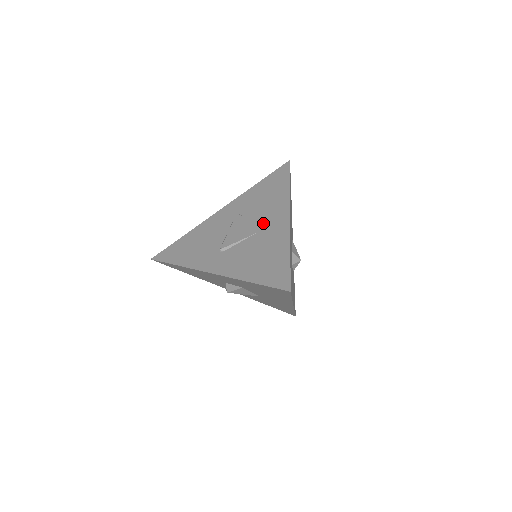
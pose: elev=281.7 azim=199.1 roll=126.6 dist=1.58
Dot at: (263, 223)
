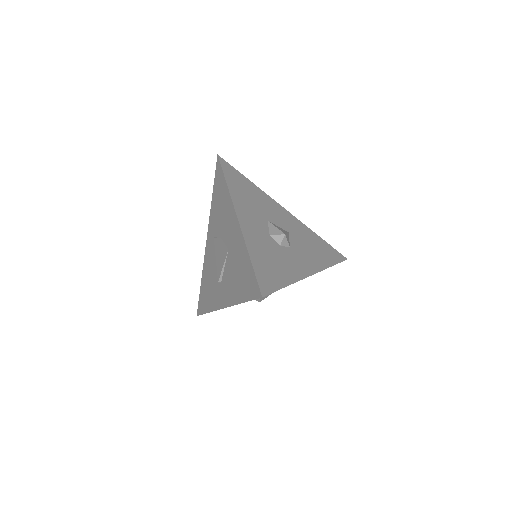
Dot at: (227, 236)
